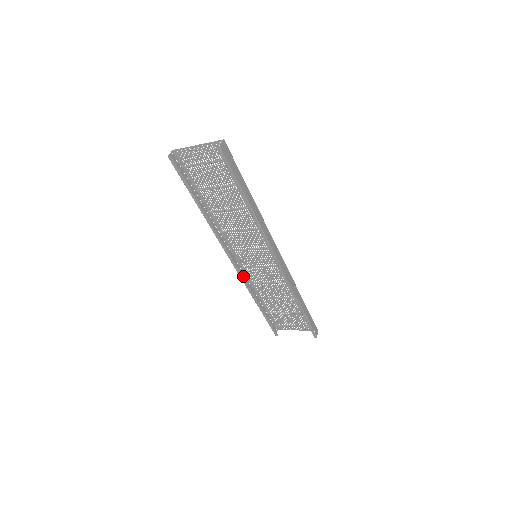
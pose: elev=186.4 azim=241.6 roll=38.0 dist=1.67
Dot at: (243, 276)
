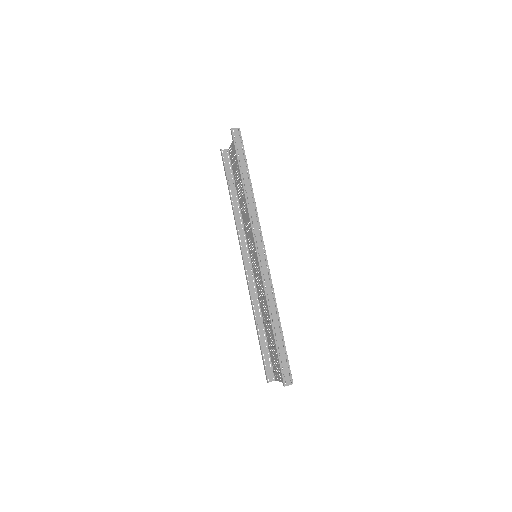
Dot at: (252, 285)
